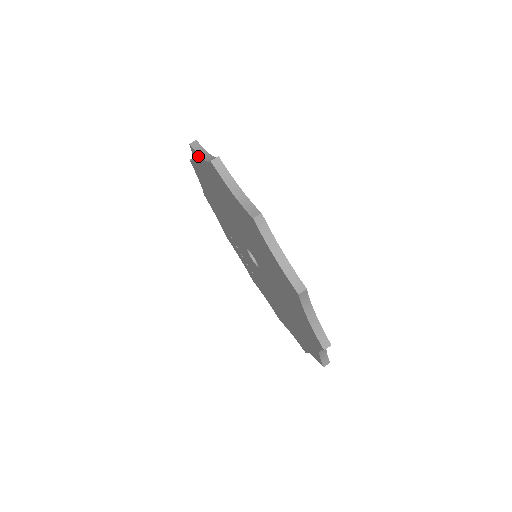
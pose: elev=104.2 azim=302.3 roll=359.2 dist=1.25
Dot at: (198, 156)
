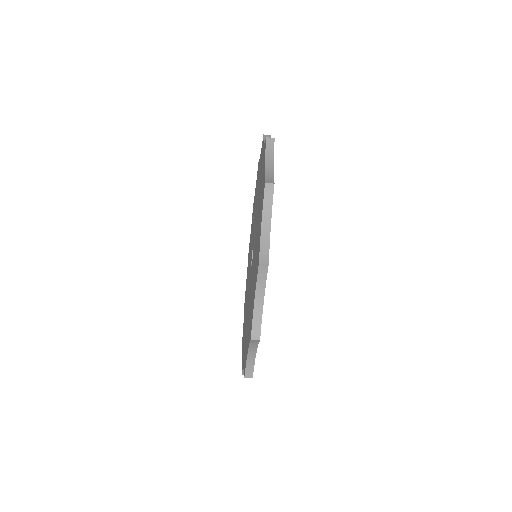
Dot at: (265, 156)
